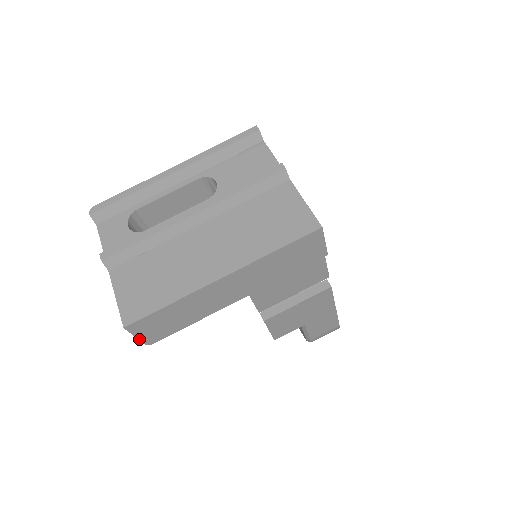
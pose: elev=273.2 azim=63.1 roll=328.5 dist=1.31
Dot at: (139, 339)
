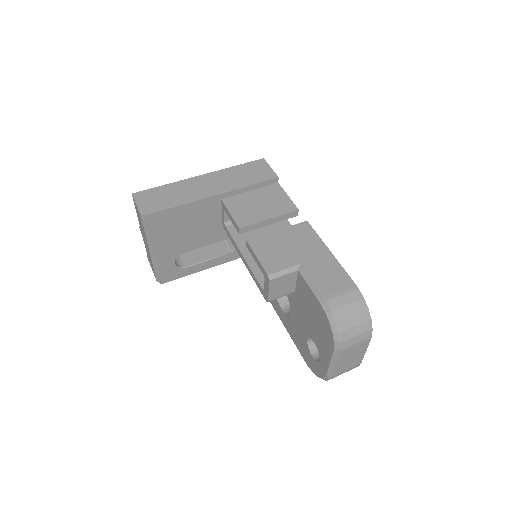
Dot at: (138, 207)
